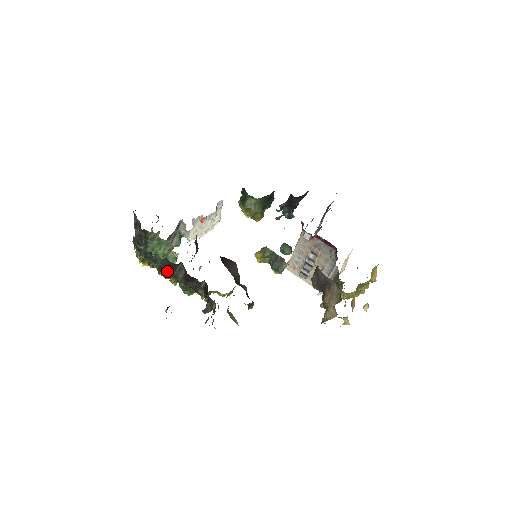
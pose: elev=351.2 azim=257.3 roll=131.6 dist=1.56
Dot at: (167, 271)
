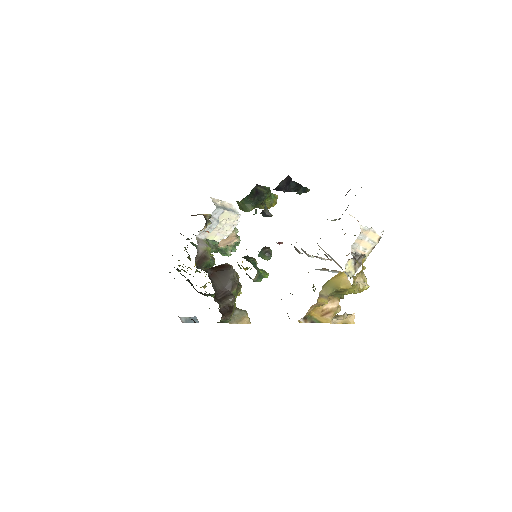
Dot at: occluded
